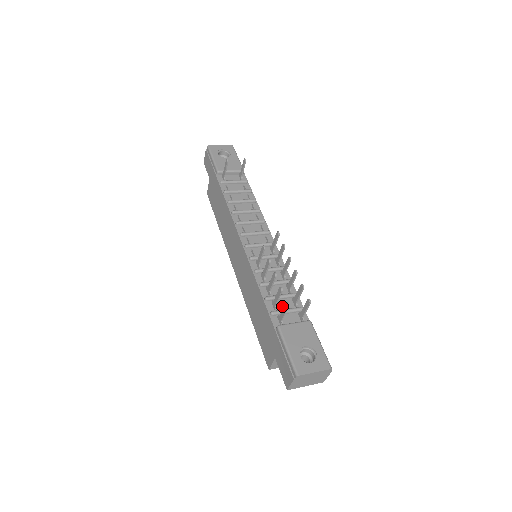
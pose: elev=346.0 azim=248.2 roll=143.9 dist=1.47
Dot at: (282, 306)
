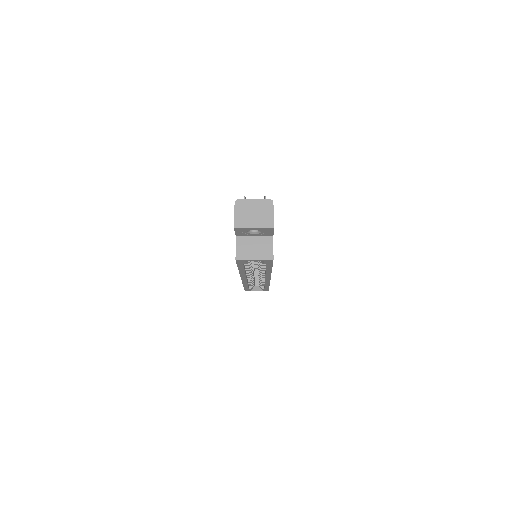
Dot at: occluded
